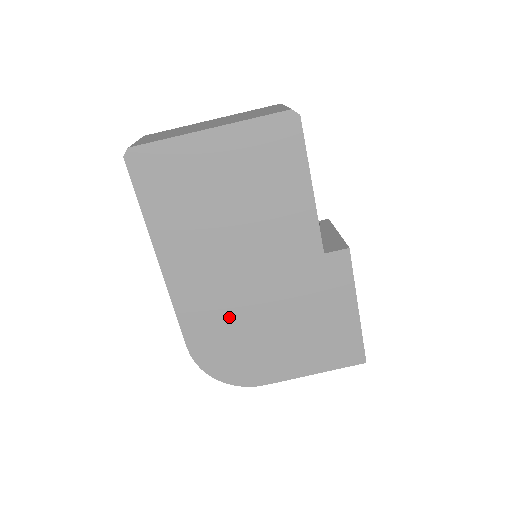
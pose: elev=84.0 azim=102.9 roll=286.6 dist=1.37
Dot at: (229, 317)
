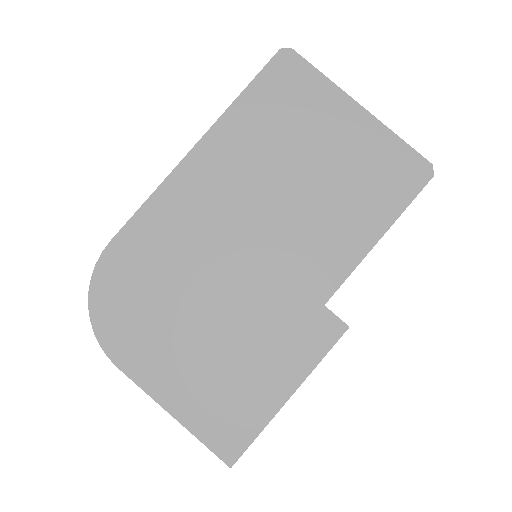
Dot at: (181, 260)
